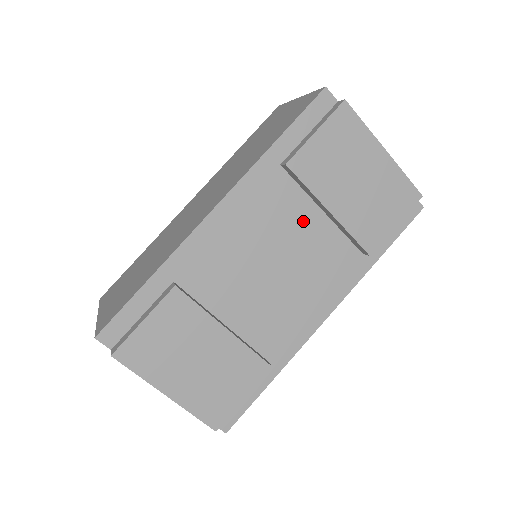
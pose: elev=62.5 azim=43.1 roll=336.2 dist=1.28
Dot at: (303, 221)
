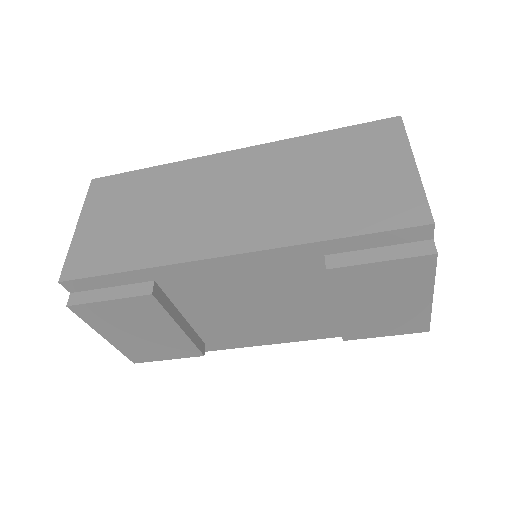
Dot at: (309, 294)
